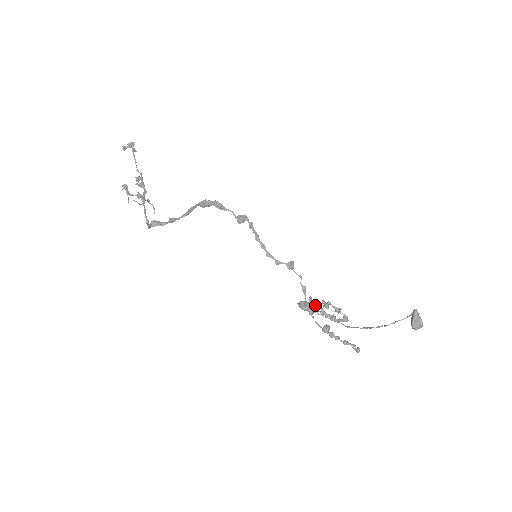
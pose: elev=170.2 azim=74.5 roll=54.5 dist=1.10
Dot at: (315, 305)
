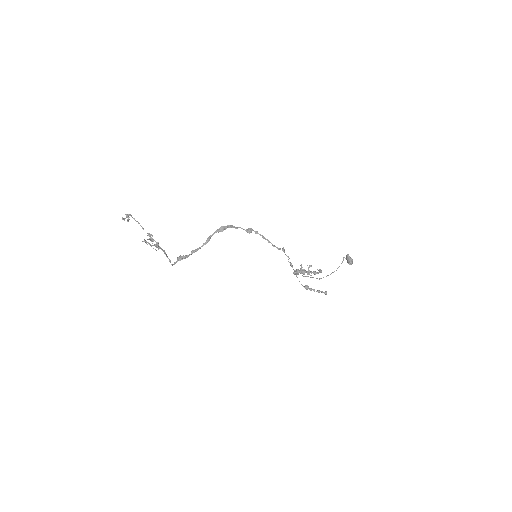
Dot at: occluded
